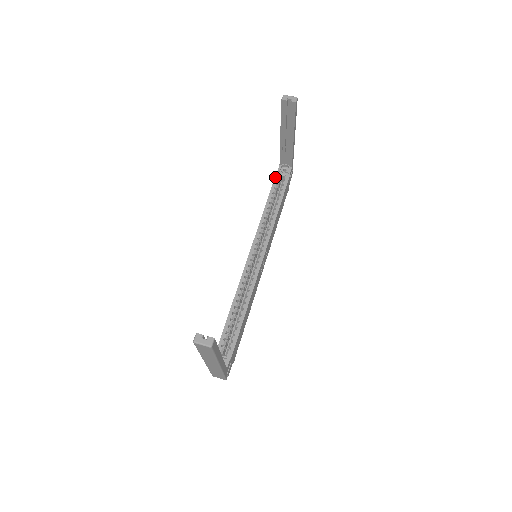
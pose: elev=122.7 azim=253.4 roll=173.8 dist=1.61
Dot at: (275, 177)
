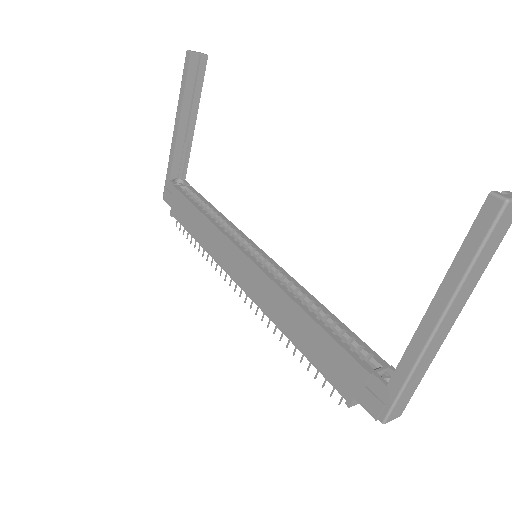
Dot at: (178, 190)
